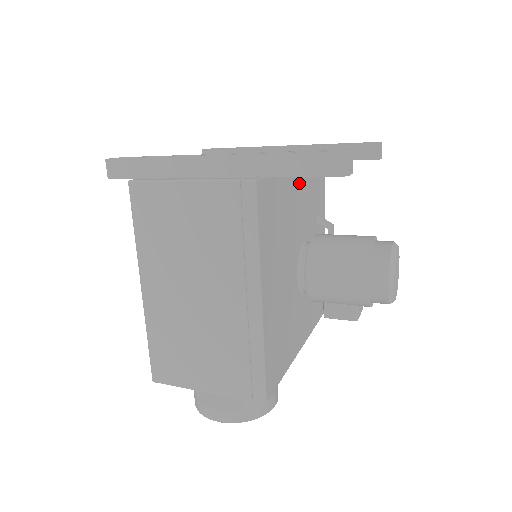
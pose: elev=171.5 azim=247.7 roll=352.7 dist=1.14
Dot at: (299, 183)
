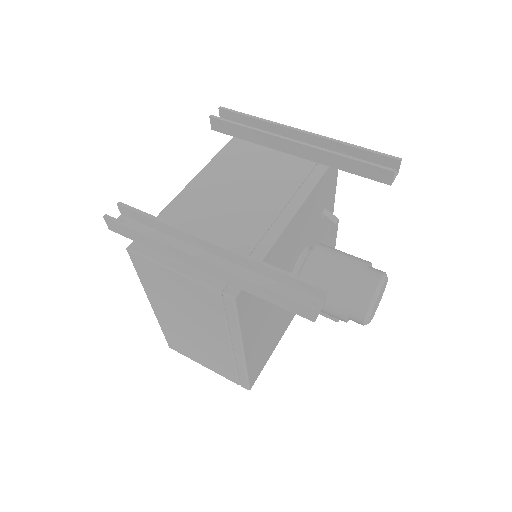
Dot at: (296, 223)
